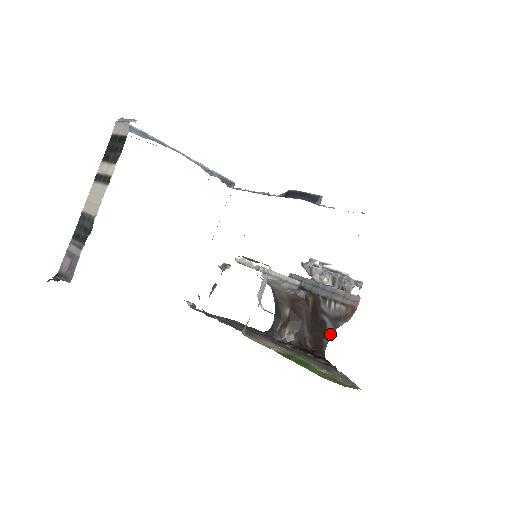
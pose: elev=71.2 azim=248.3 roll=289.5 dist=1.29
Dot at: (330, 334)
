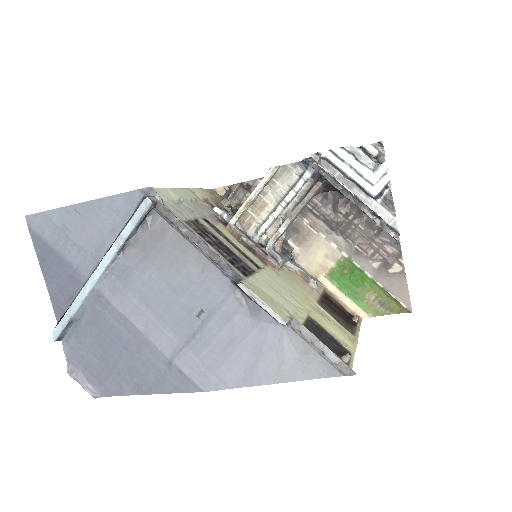
Dot at: occluded
